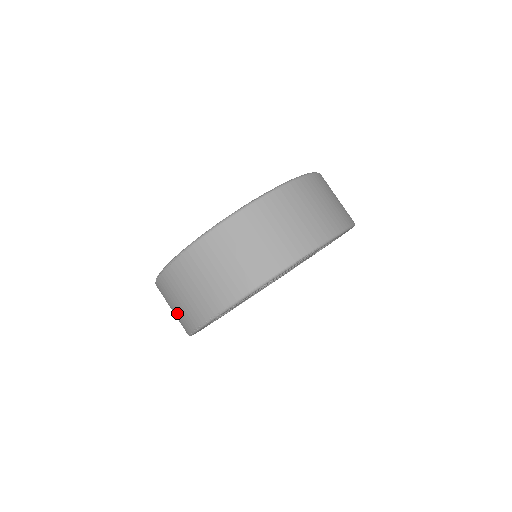
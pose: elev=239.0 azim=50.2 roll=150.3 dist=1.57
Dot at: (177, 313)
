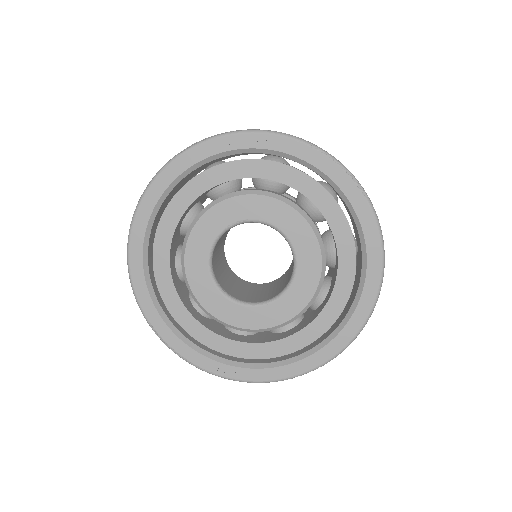
Dot at: occluded
